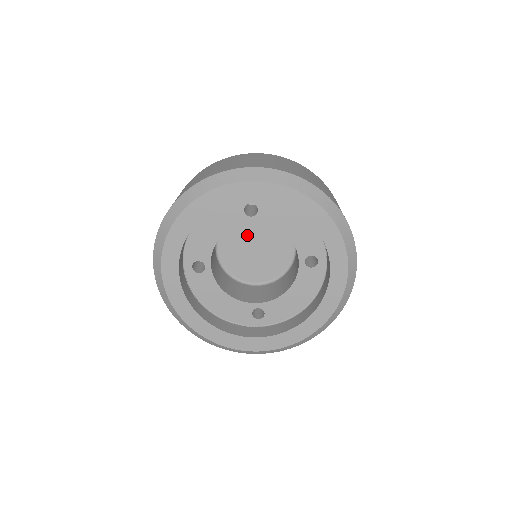
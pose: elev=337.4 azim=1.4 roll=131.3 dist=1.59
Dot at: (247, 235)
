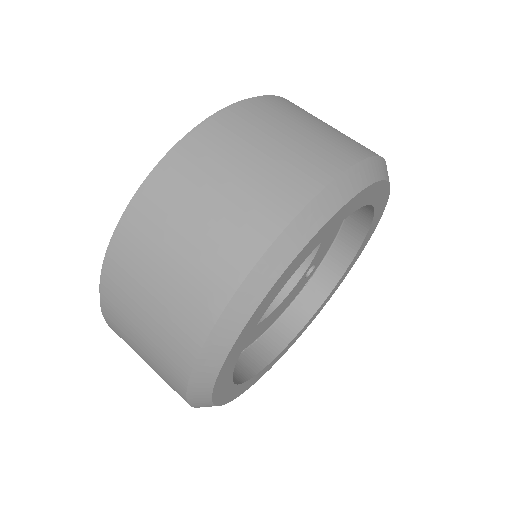
Dot at: occluded
